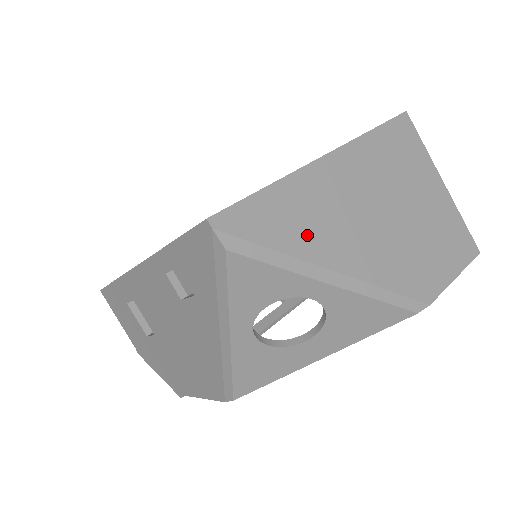
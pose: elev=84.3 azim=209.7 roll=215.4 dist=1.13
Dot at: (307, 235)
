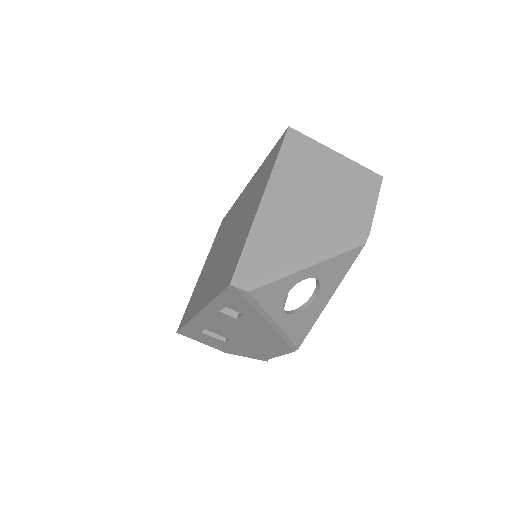
Dot at: (281, 251)
